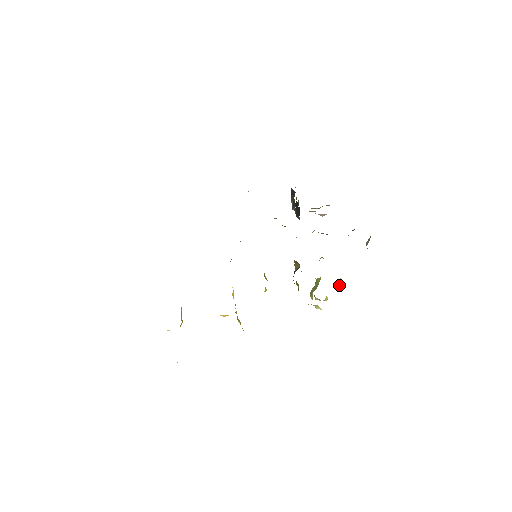
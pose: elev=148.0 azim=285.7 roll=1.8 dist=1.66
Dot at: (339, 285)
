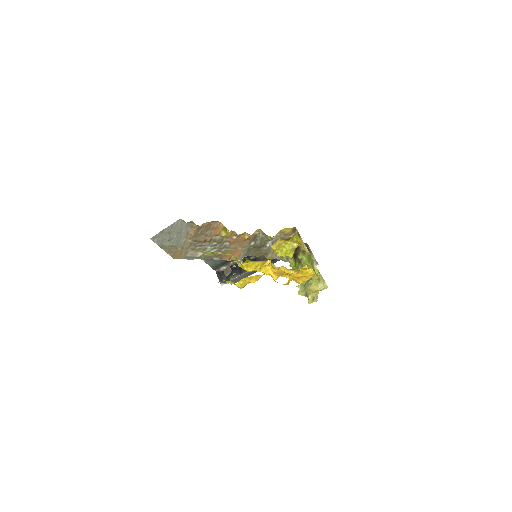
Dot at: occluded
